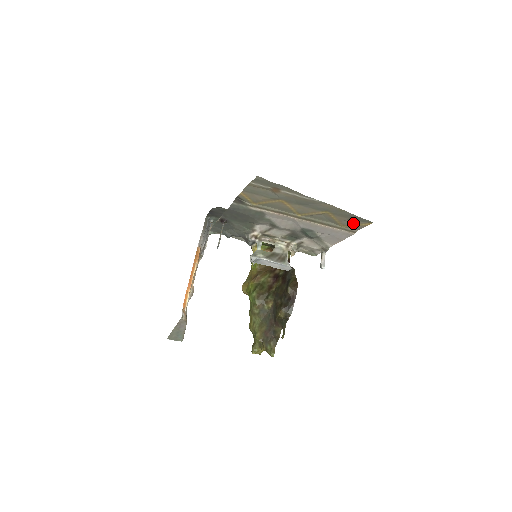
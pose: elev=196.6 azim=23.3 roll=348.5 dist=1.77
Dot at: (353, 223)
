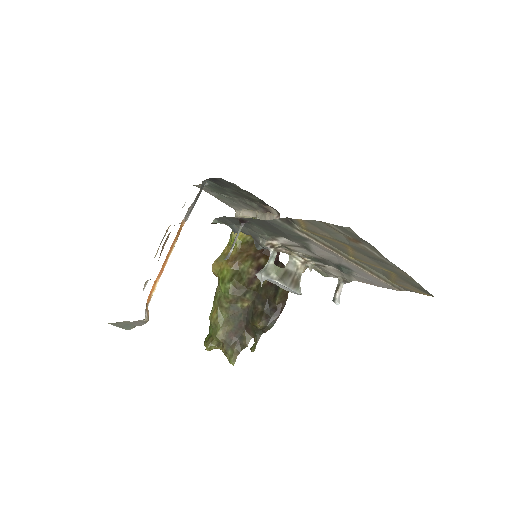
Dot at: (409, 287)
